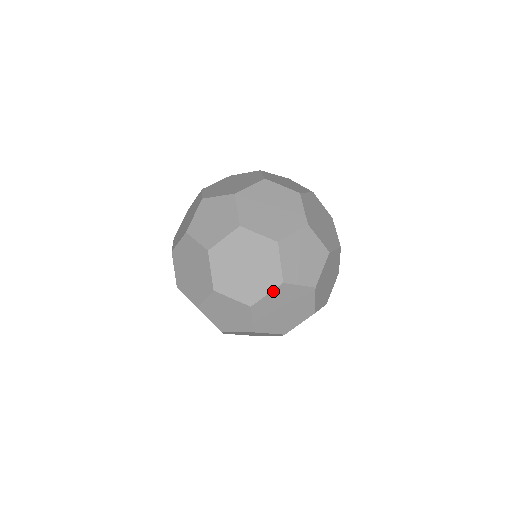
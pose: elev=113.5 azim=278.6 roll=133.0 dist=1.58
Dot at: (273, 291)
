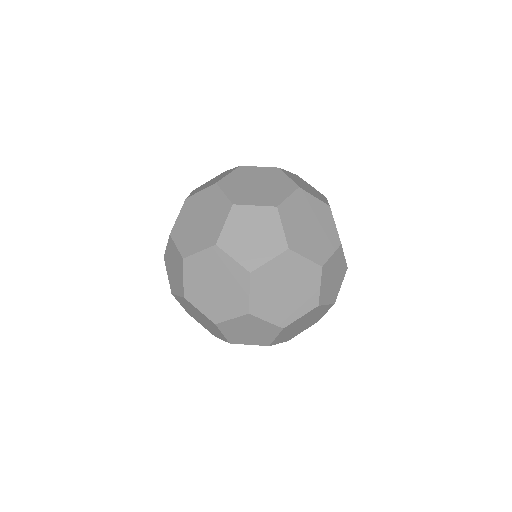
Dot at: (293, 194)
